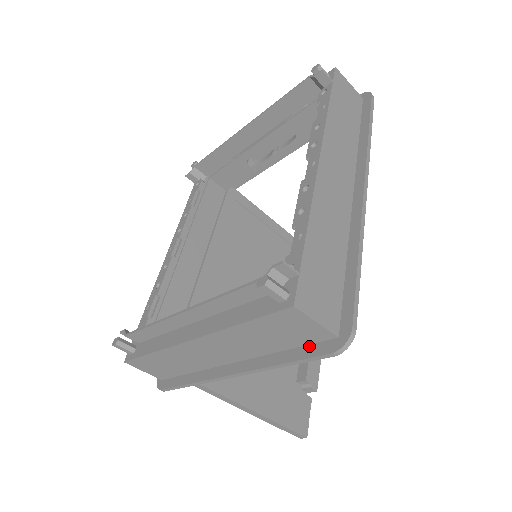
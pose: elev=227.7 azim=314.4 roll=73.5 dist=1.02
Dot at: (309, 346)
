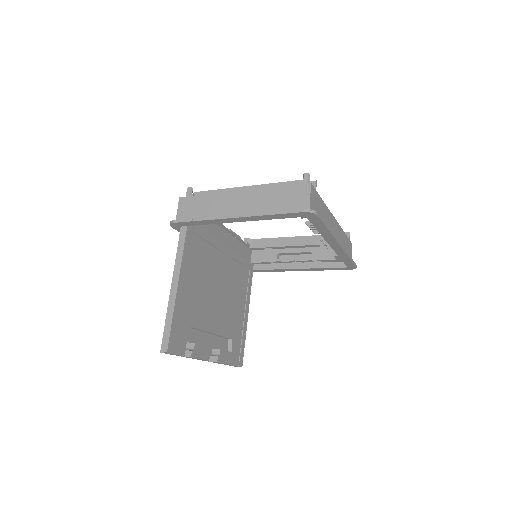
Dot at: occluded
